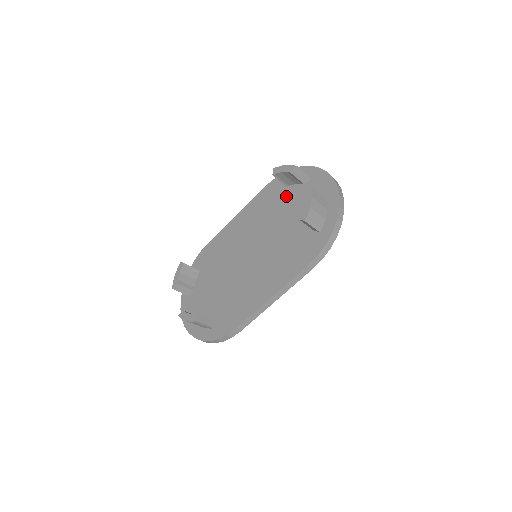
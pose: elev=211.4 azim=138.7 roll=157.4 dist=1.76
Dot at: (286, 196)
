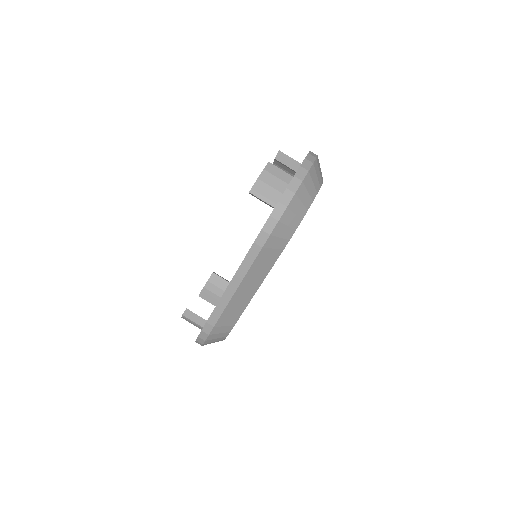
Dot at: occluded
